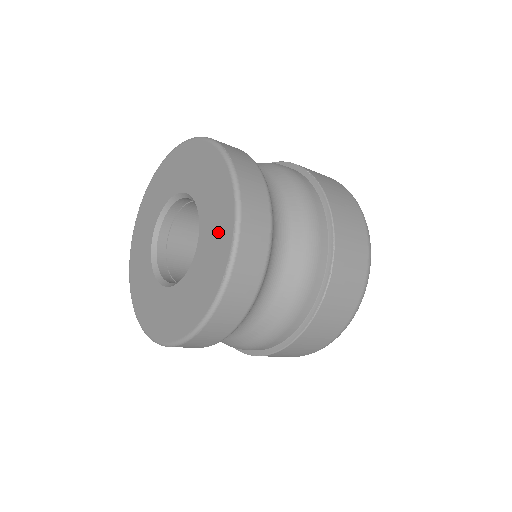
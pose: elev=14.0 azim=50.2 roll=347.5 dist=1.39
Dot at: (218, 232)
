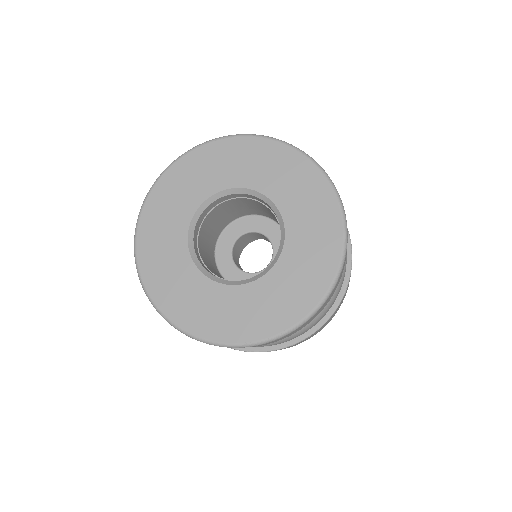
Dot at: (278, 307)
